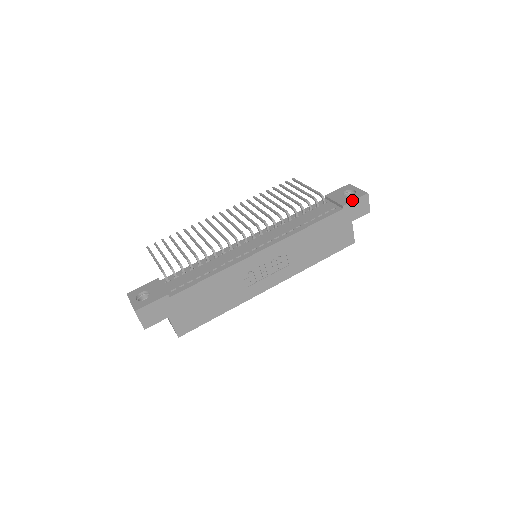
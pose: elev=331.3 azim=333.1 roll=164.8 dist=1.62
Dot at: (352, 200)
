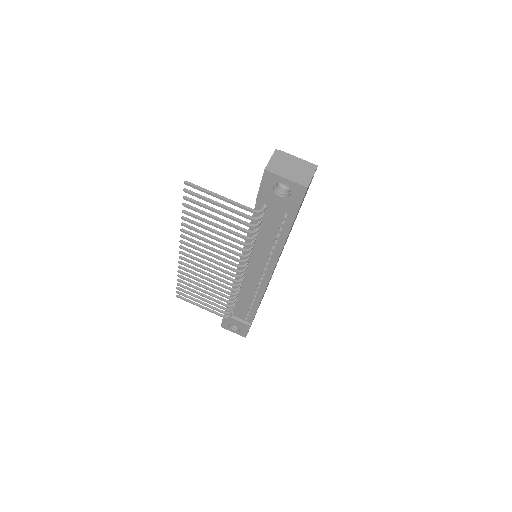
Dot at: (298, 206)
